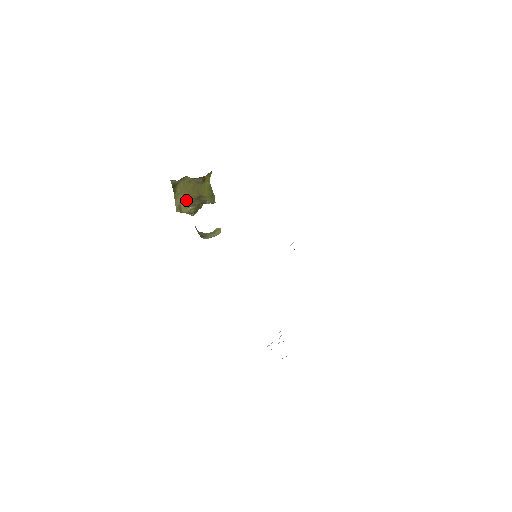
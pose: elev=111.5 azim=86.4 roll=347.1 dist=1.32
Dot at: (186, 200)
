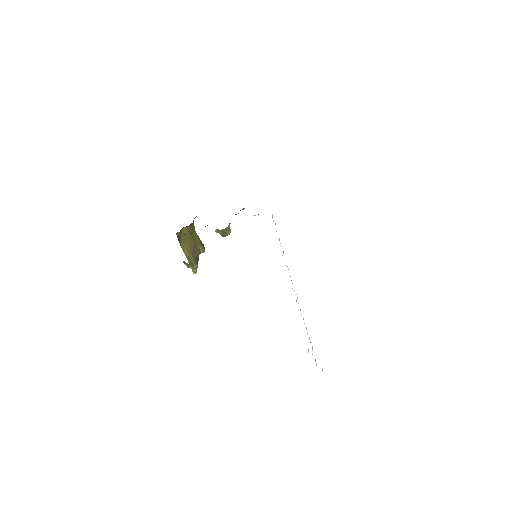
Dot at: (190, 250)
